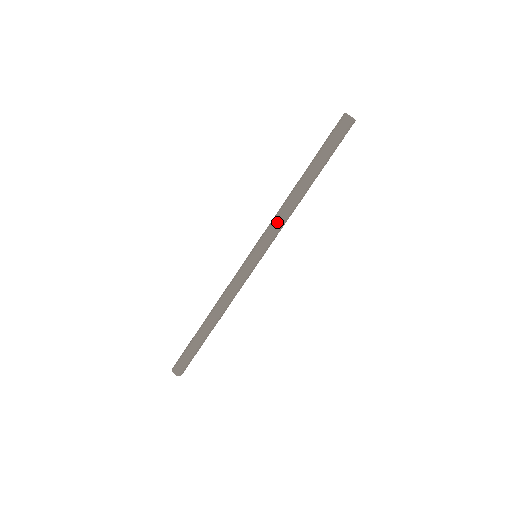
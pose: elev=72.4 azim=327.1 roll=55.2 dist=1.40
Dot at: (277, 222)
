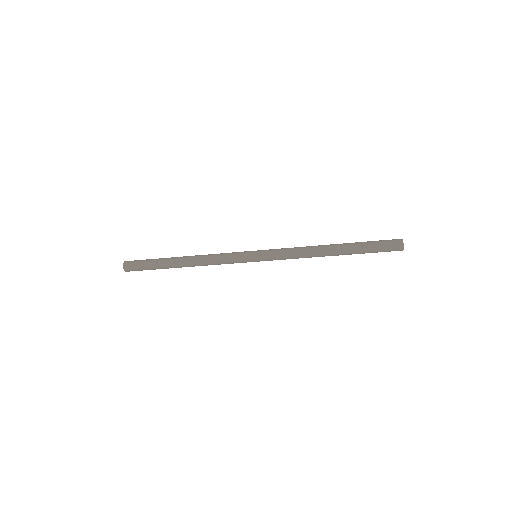
Dot at: (293, 258)
